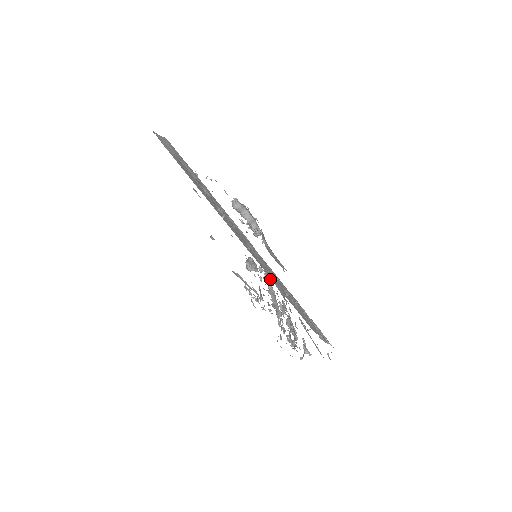
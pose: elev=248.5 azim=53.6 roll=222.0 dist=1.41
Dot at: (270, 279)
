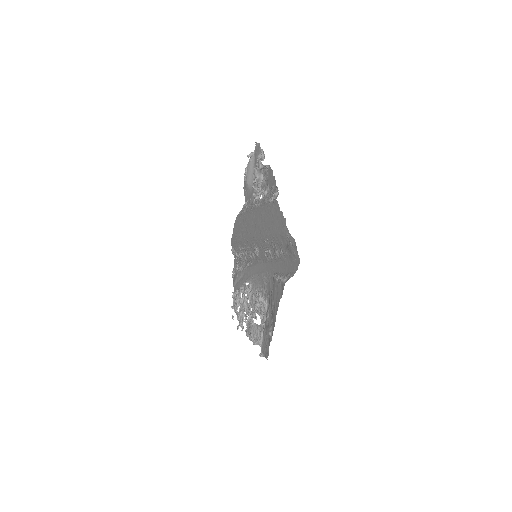
Dot at: occluded
